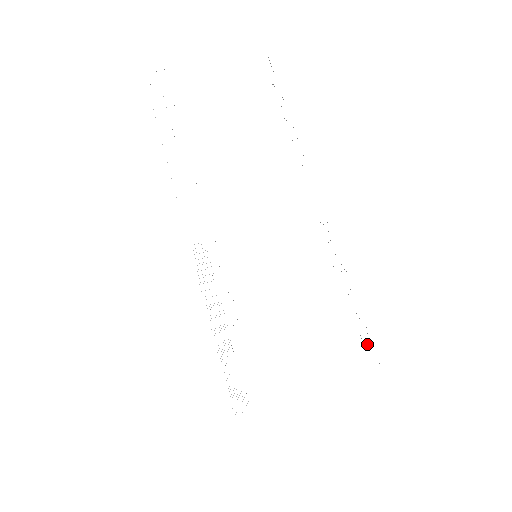
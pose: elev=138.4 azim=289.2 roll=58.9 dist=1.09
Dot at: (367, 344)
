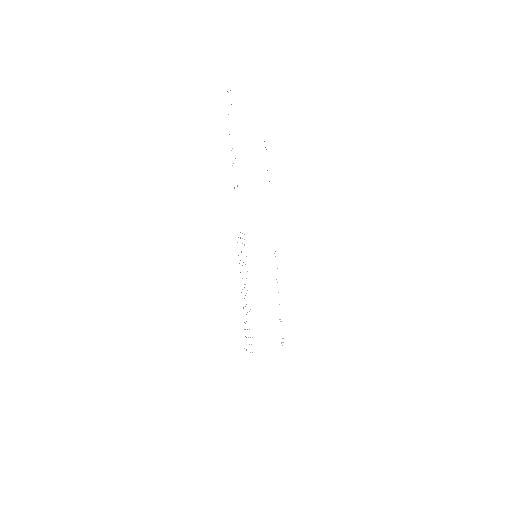
Dot at: occluded
